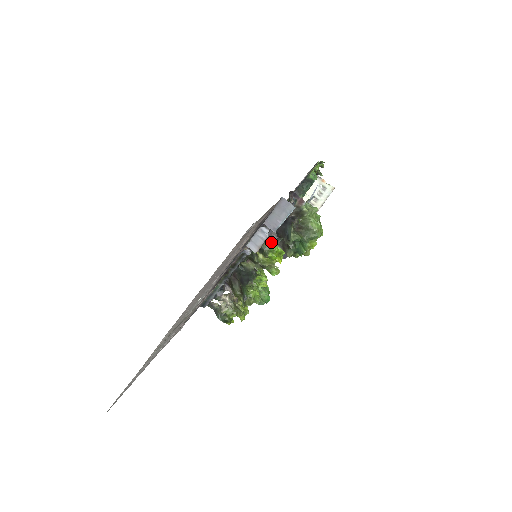
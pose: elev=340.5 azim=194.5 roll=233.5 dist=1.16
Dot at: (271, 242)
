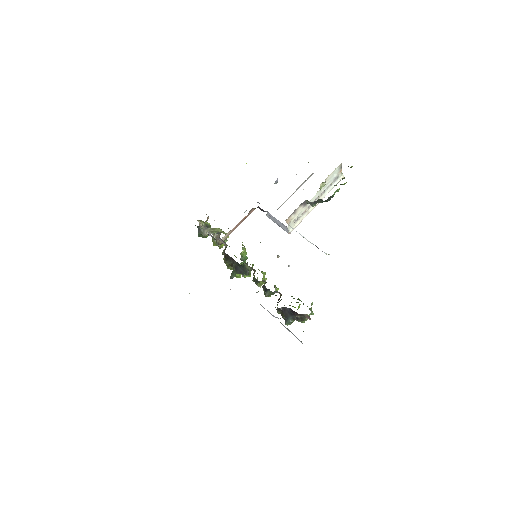
Dot at: occluded
